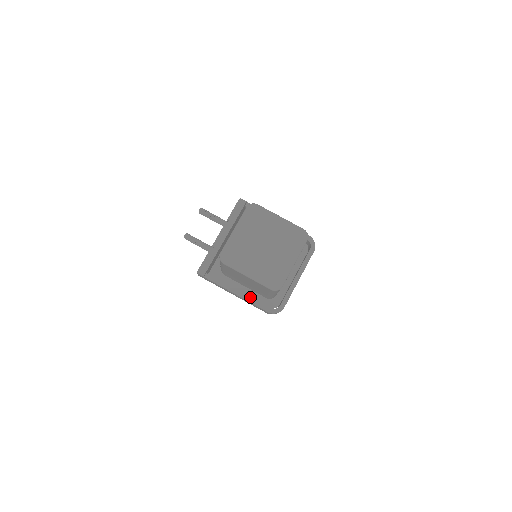
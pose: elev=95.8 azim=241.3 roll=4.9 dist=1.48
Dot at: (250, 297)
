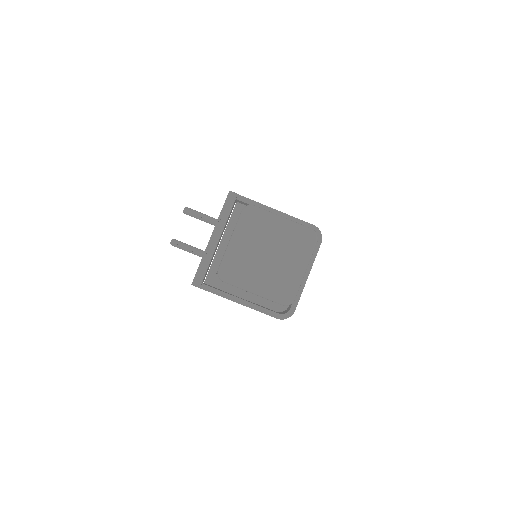
Dot at: (255, 304)
